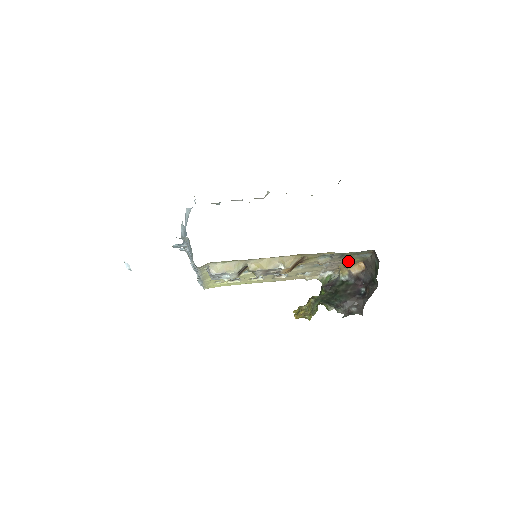
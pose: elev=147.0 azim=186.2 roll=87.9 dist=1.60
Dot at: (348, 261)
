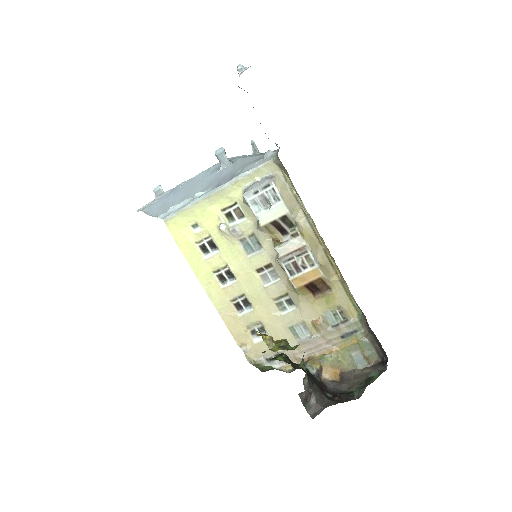
Dot at: (337, 352)
